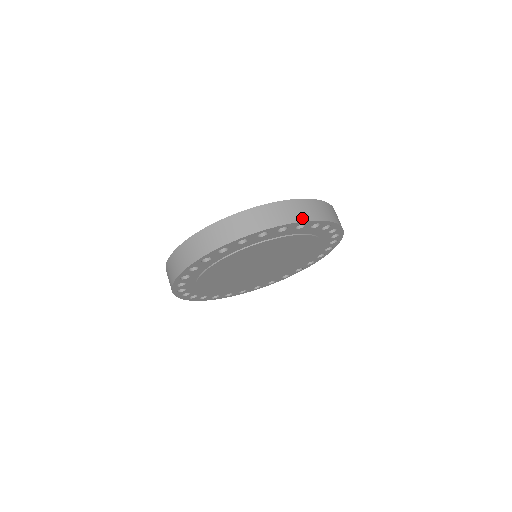
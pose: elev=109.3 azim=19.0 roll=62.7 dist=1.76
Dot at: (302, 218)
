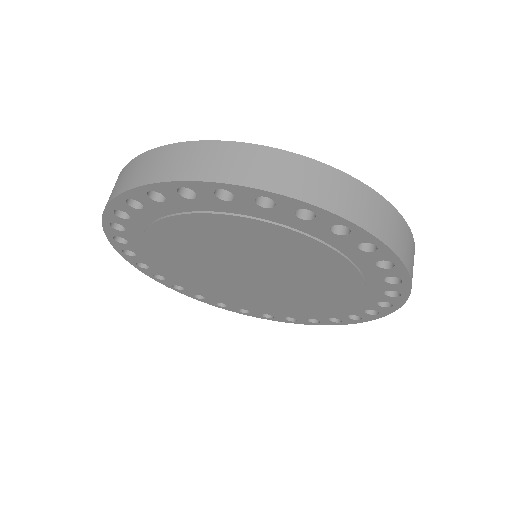
Dot at: (309, 196)
